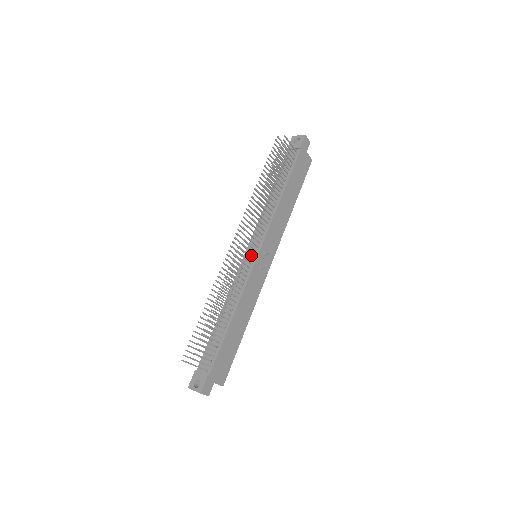
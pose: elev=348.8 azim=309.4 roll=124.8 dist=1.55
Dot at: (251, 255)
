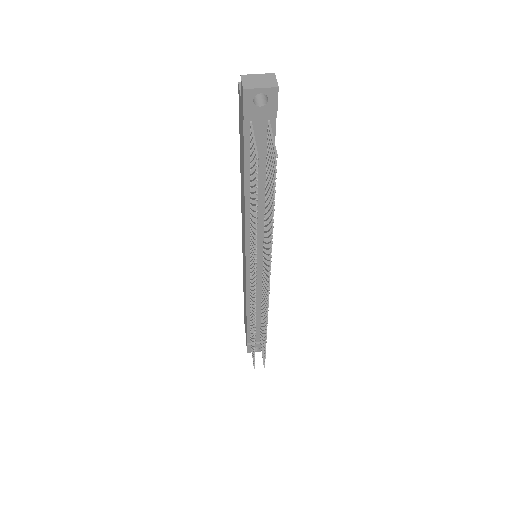
Dot at: (258, 267)
